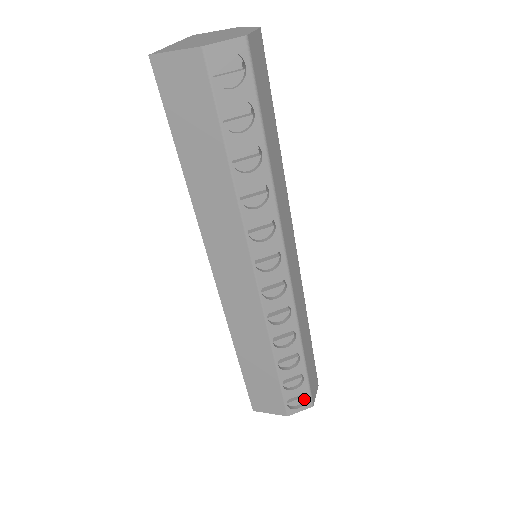
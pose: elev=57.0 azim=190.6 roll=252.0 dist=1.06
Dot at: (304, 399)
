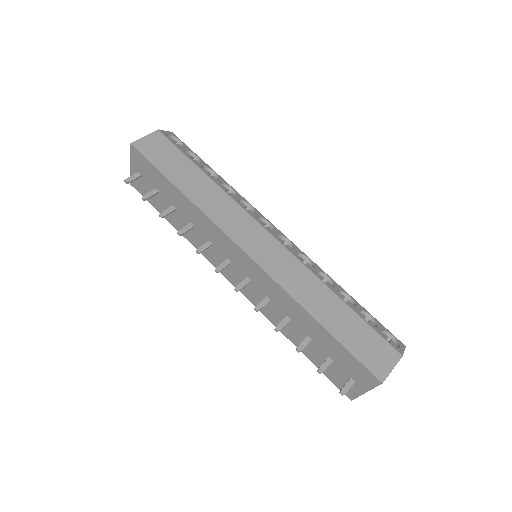
Dot at: (394, 343)
